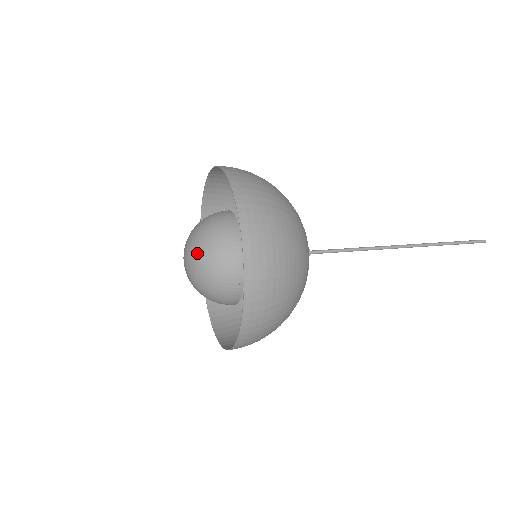
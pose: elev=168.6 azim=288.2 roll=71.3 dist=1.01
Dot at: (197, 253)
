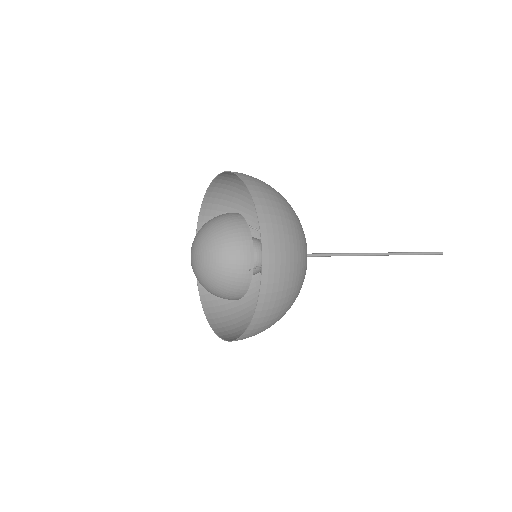
Dot at: (209, 244)
